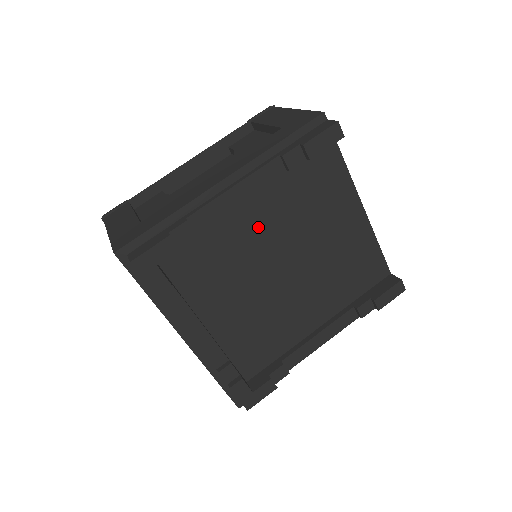
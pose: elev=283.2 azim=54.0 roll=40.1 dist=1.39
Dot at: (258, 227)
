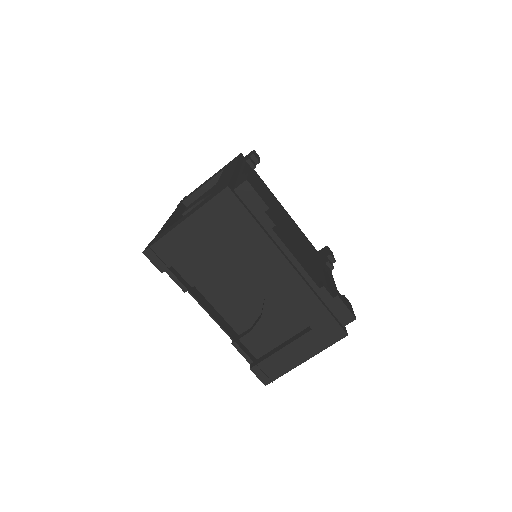
Dot at: occluded
